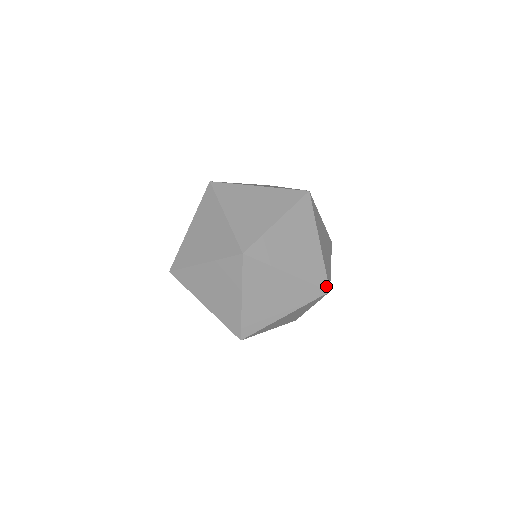
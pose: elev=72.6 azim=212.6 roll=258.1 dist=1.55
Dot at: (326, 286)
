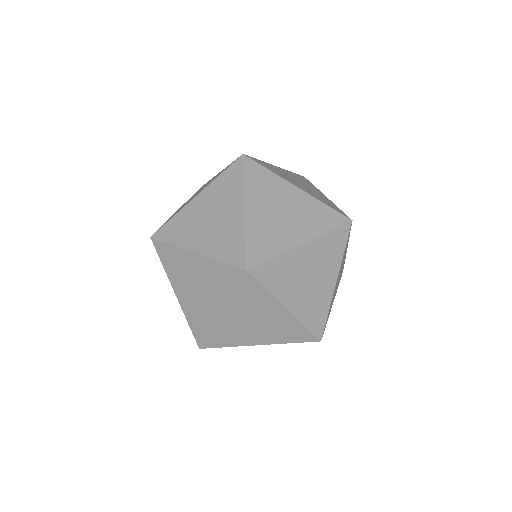
Dot at: (344, 220)
